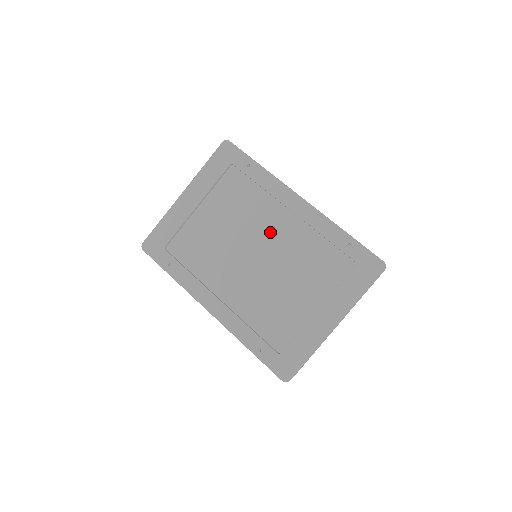
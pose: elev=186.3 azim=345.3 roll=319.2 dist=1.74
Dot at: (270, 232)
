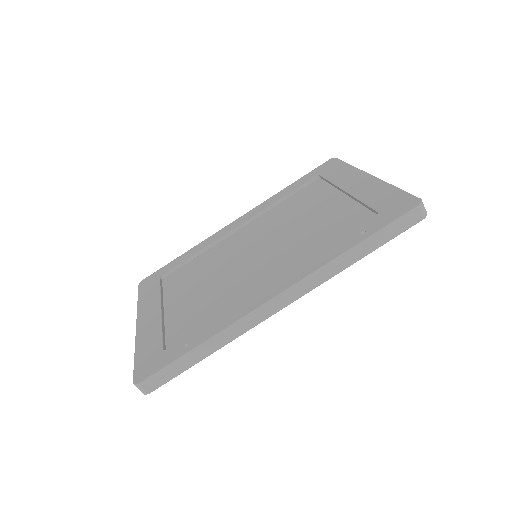
Dot at: (243, 243)
